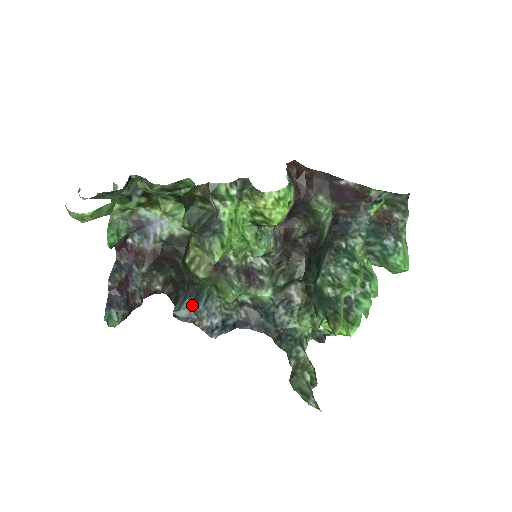
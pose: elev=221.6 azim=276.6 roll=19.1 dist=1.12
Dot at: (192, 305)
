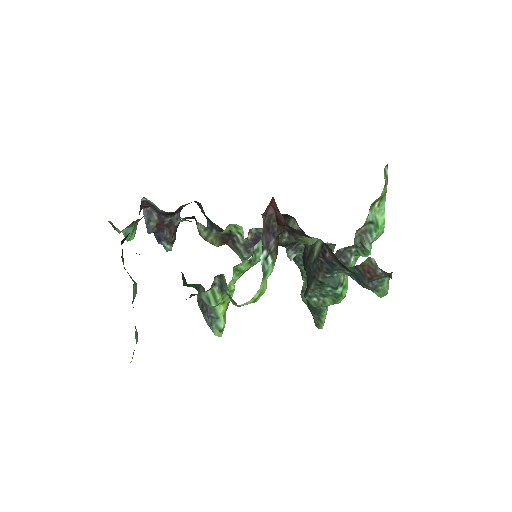
Dot at: occluded
